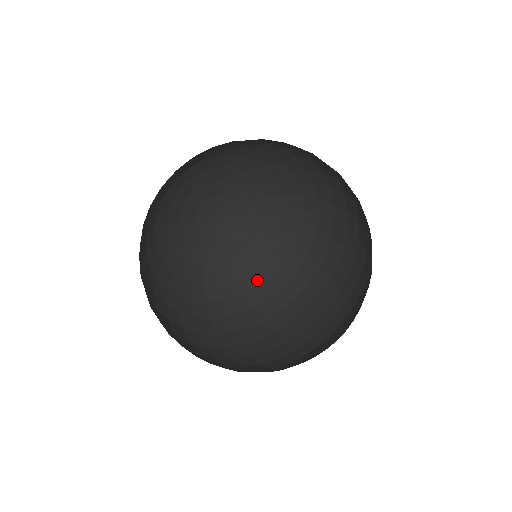
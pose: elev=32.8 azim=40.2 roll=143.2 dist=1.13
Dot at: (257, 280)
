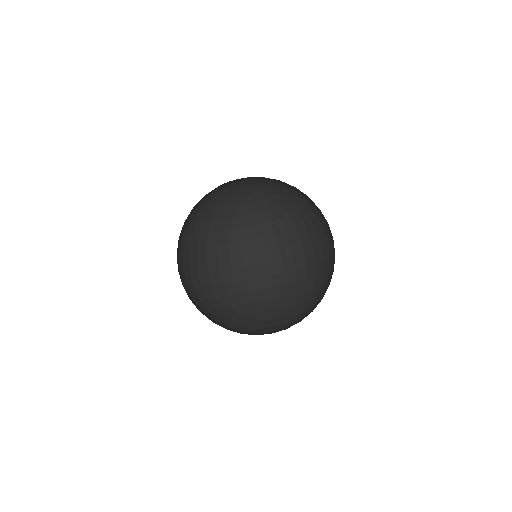
Dot at: (218, 228)
